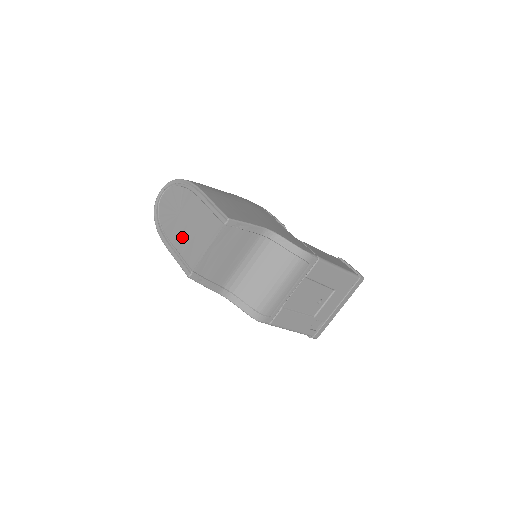
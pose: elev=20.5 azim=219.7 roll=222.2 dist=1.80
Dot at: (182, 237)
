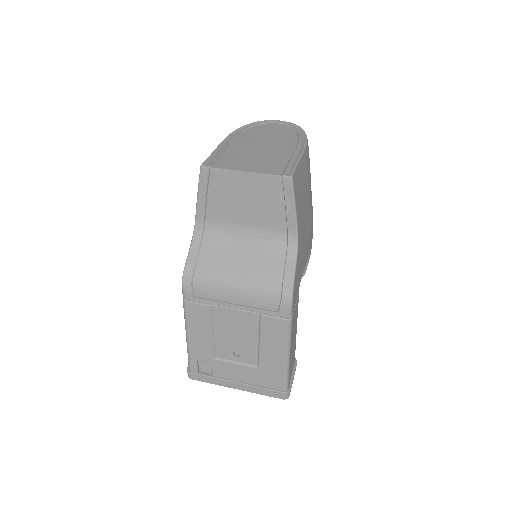
Dot at: (243, 149)
